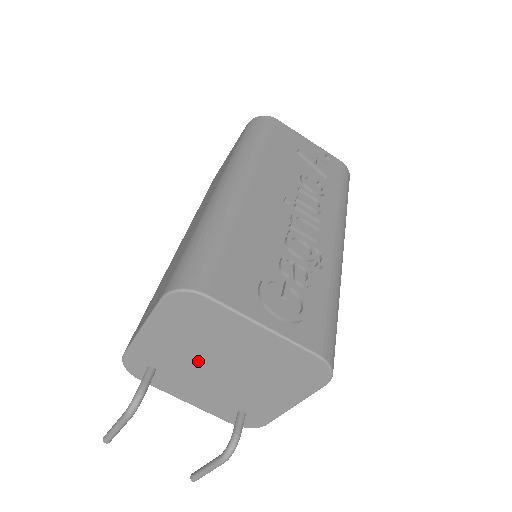
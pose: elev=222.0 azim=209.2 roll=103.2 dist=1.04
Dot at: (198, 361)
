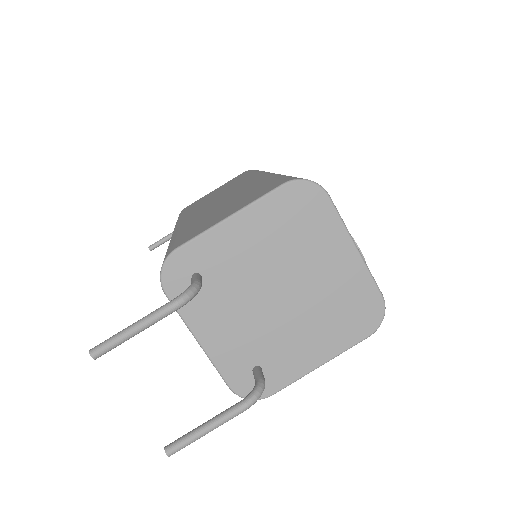
Dot at: (262, 277)
